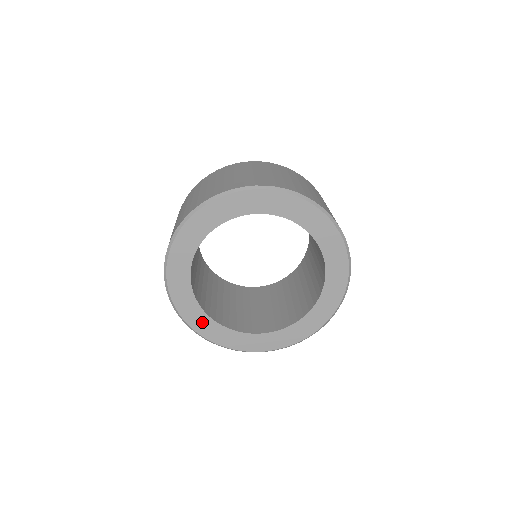
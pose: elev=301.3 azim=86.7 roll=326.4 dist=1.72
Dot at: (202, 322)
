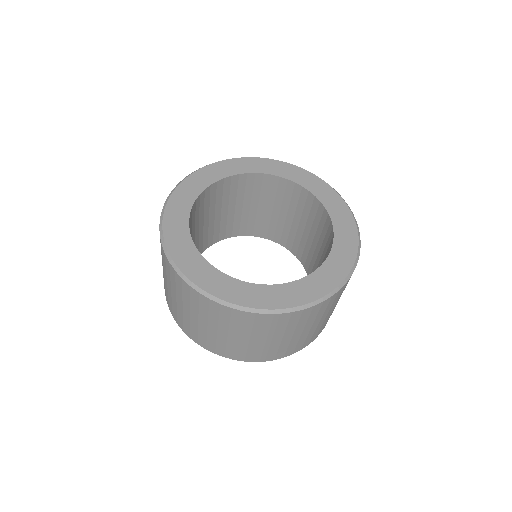
Dot at: (198, 268)
